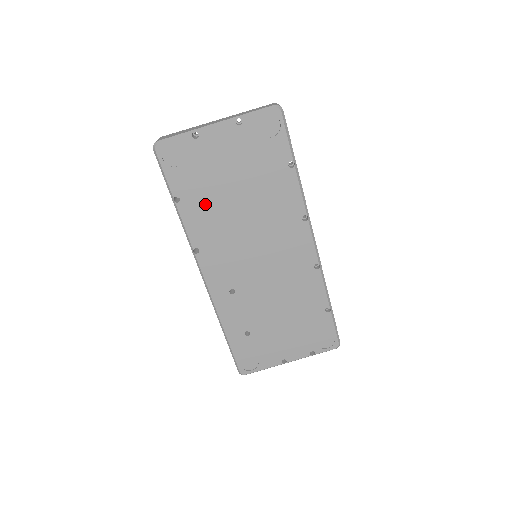
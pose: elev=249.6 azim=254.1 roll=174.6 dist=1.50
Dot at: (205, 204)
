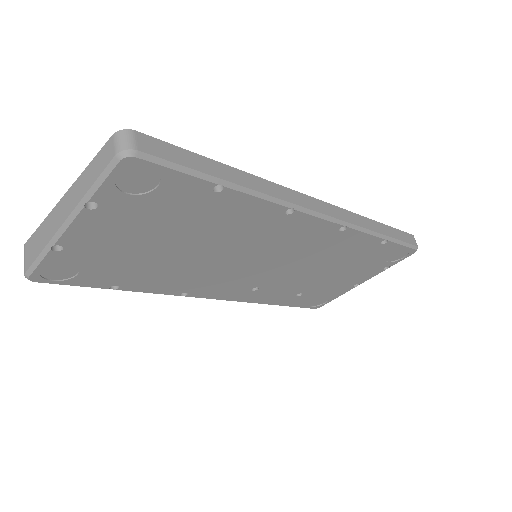
Dot at: (149, 273)
